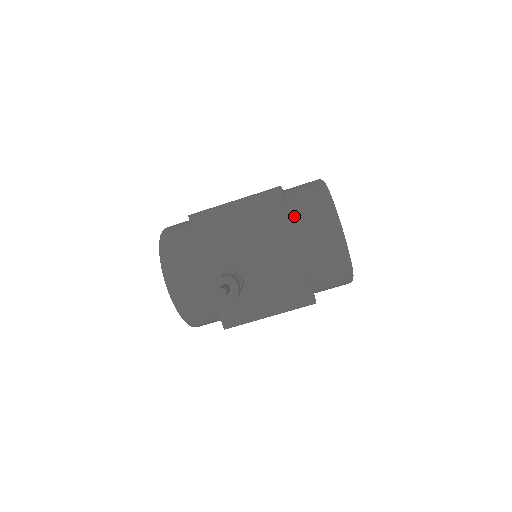
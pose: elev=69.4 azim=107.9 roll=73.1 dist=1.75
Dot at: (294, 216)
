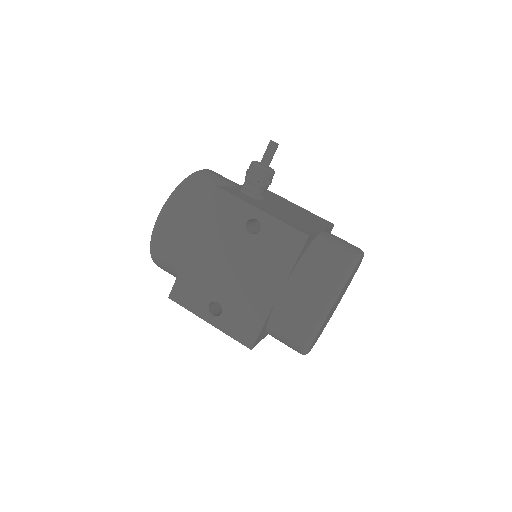
Dot at: occluded
